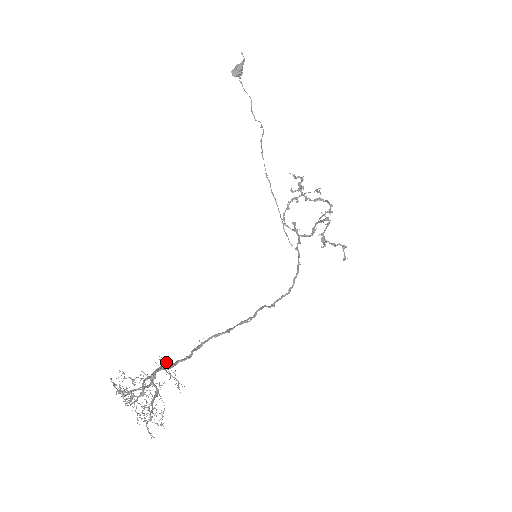
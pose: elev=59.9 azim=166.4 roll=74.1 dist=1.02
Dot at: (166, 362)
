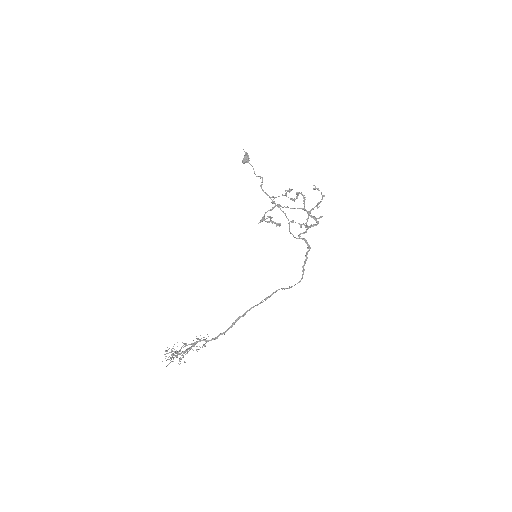
Dot at: occluded
